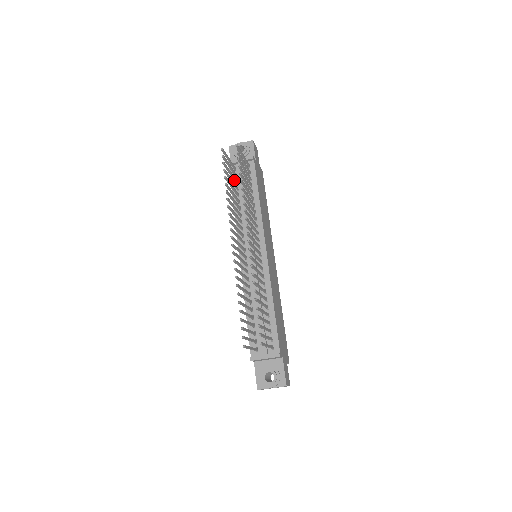
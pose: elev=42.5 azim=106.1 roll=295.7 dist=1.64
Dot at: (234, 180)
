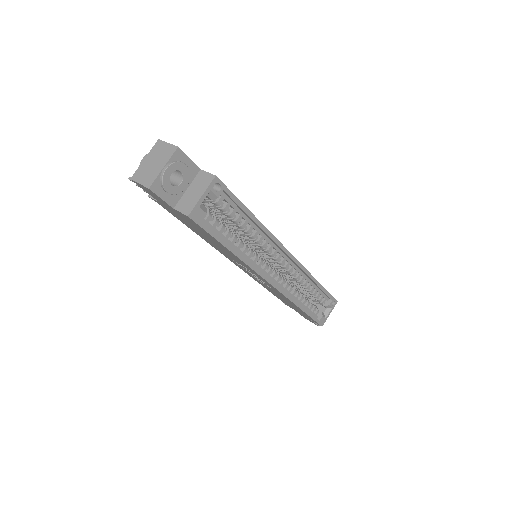
Dot at: occluded
